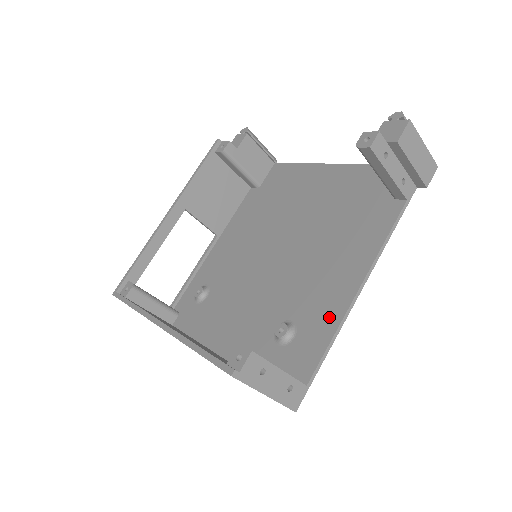
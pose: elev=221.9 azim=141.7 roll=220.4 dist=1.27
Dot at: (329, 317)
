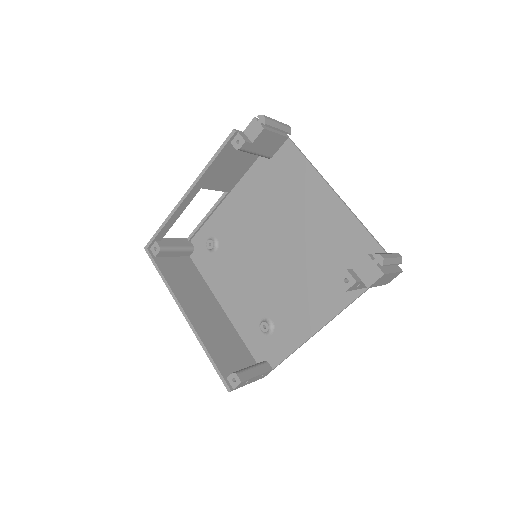
Dot at: (295, 337)
